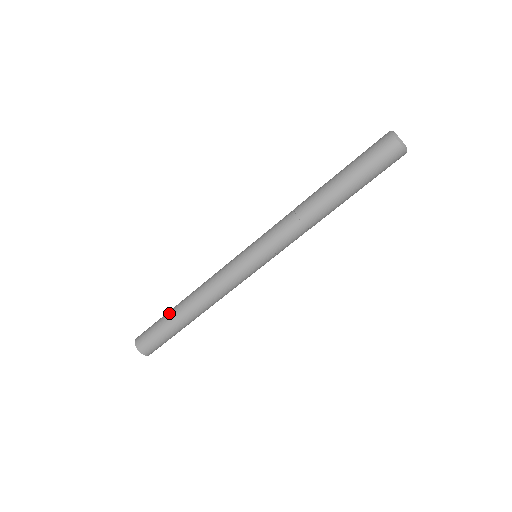
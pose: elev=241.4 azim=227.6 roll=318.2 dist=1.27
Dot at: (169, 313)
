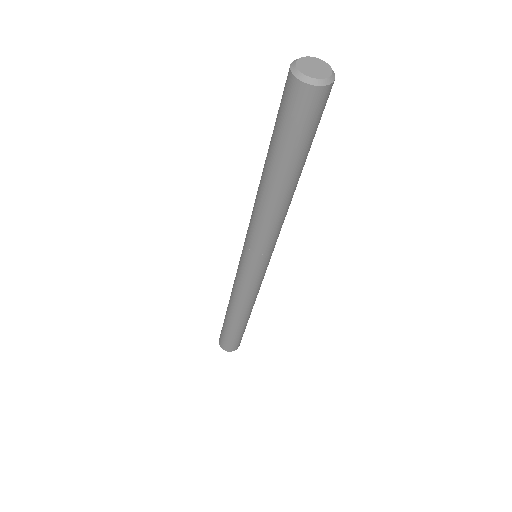
Dot at: occluded
